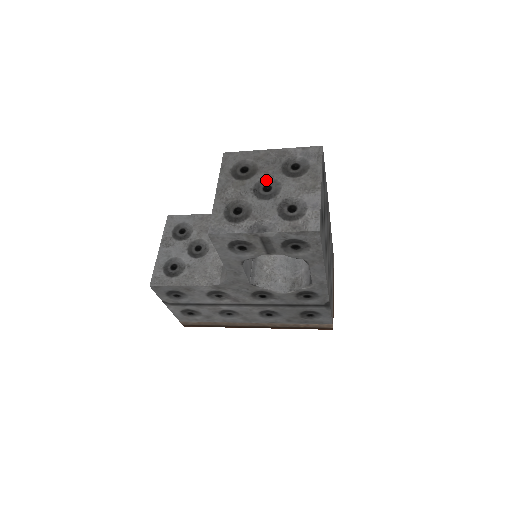
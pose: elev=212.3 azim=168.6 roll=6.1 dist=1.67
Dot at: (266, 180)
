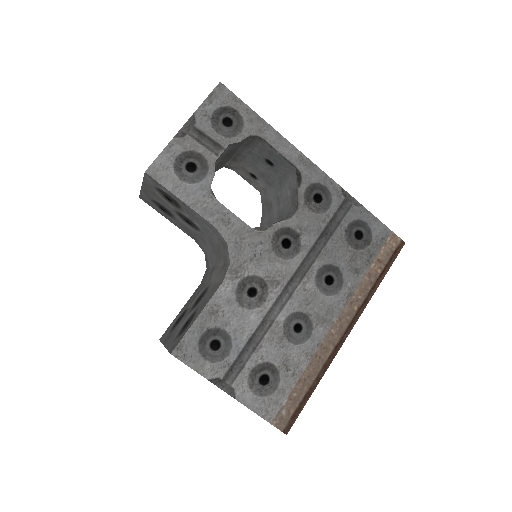
Dot at: occluded
